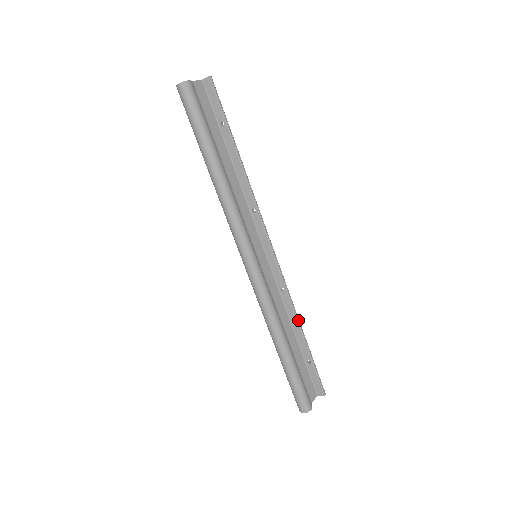
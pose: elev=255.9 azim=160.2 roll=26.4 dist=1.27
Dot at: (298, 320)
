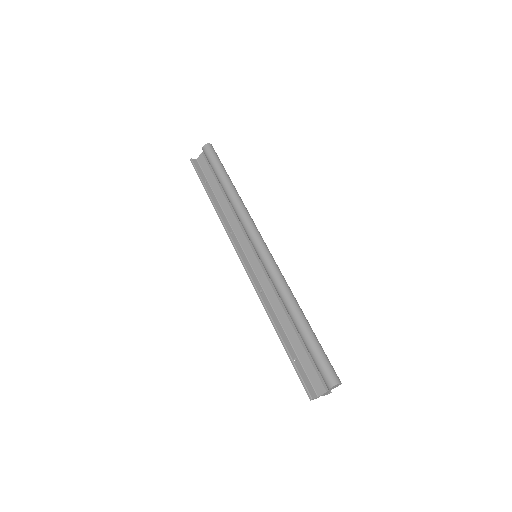
Dot at: occluded
